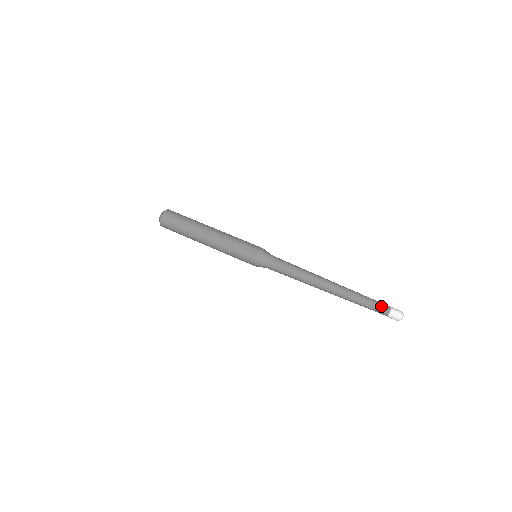
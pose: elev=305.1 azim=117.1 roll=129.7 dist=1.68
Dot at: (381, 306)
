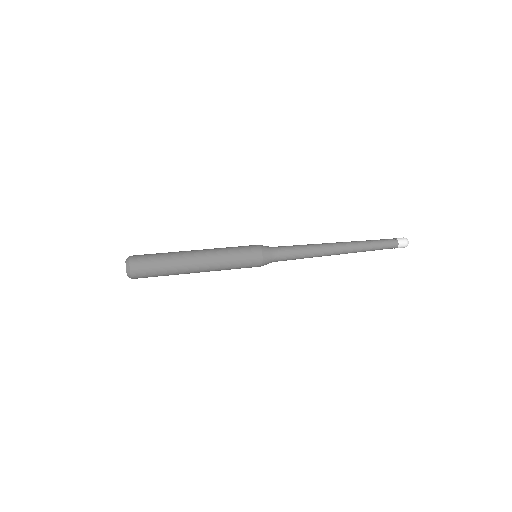
Dot at: (389, 241)
